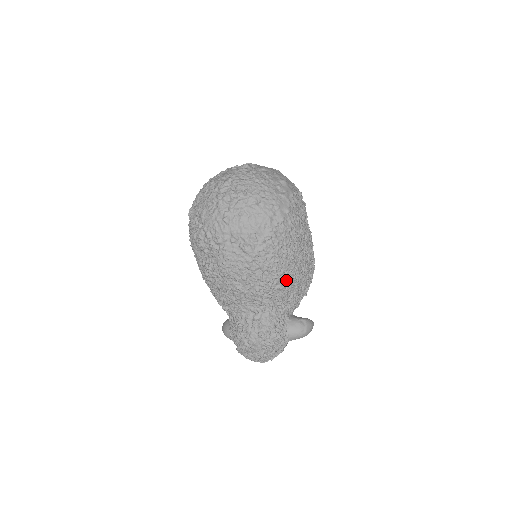
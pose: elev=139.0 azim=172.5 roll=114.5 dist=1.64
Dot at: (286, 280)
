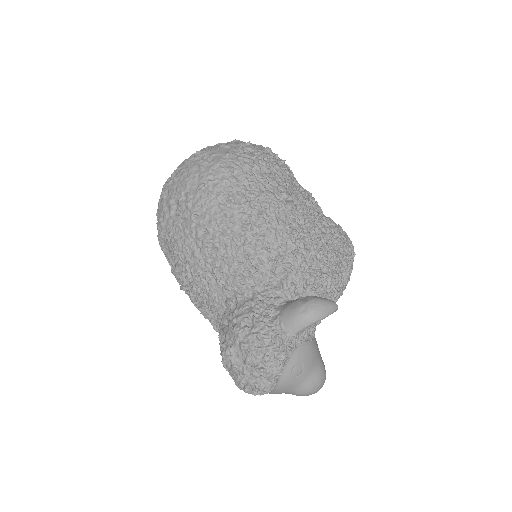
Dot at: (247, 236)
